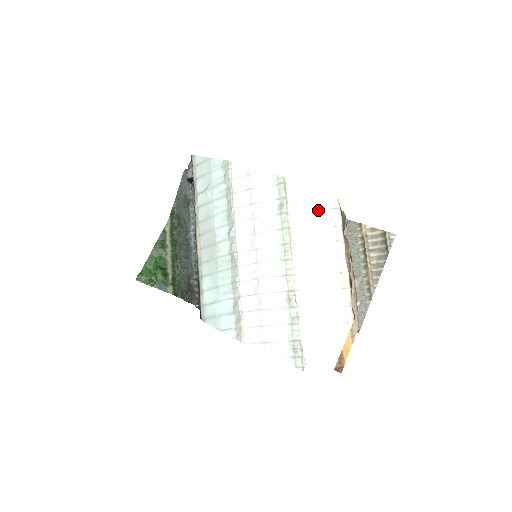
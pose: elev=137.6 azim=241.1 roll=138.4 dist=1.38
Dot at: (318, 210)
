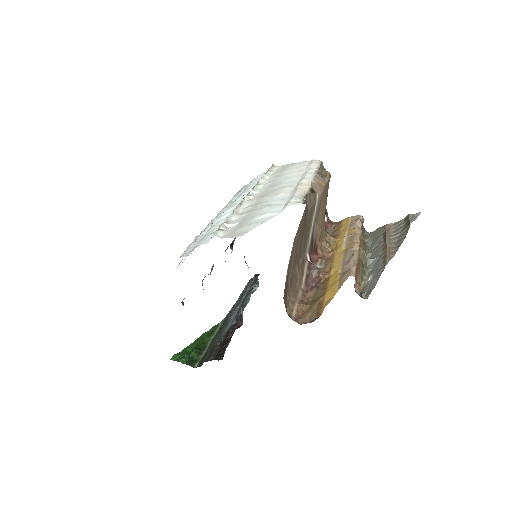
Dot at: (296, 168)
